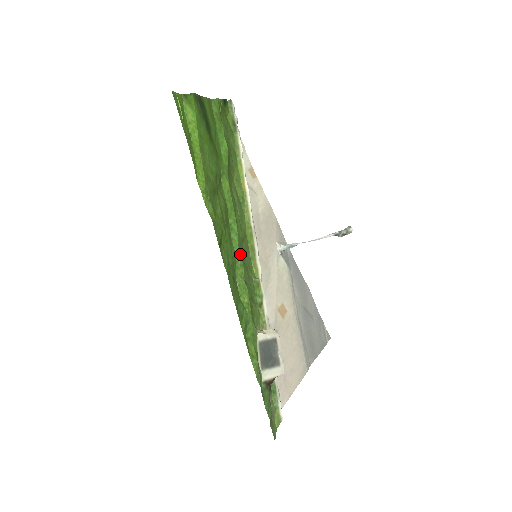
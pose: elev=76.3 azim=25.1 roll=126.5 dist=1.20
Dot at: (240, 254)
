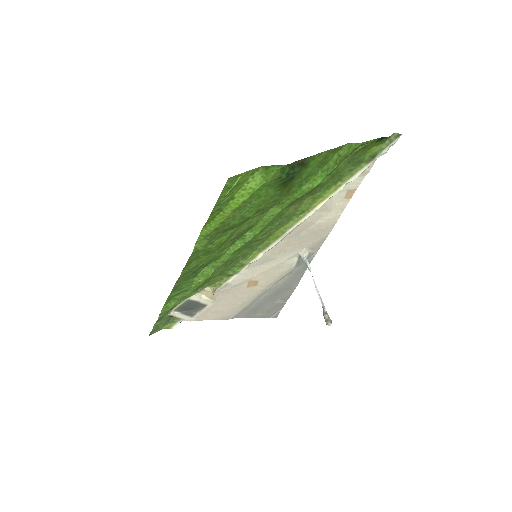
Dot at: (231, 255)
